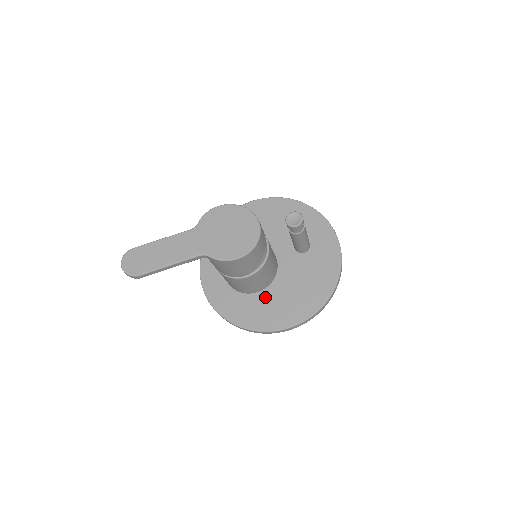
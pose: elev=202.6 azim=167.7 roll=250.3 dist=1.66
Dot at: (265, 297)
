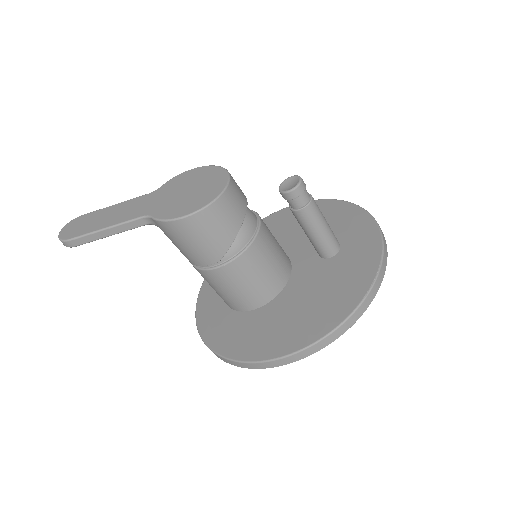
Dot at: (261, 315)
